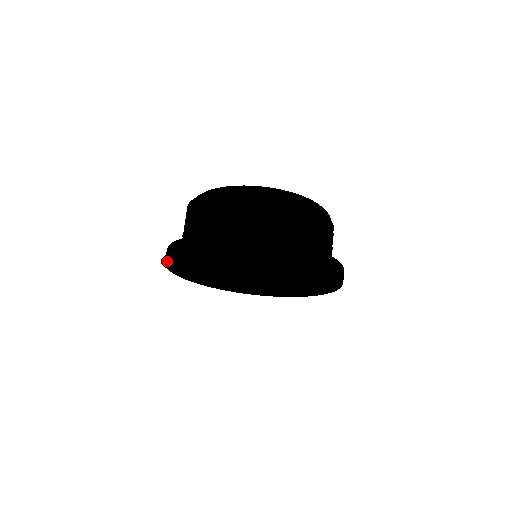
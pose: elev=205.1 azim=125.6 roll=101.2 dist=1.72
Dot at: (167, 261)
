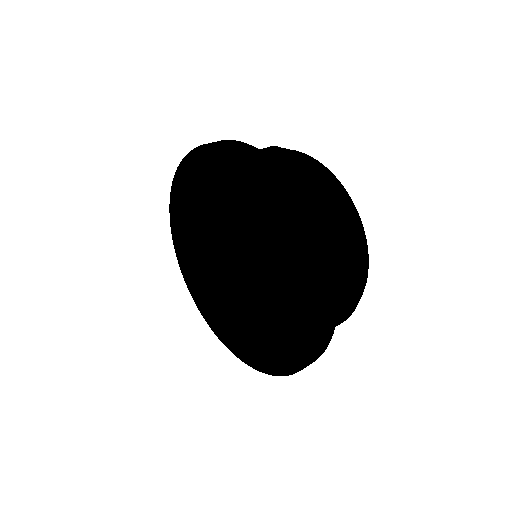
Dot at: (197, 149)
